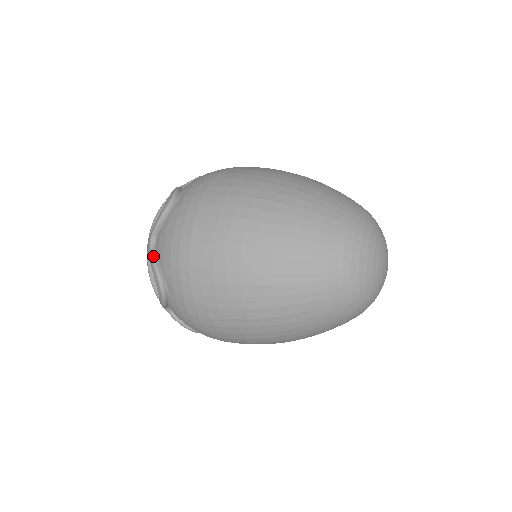
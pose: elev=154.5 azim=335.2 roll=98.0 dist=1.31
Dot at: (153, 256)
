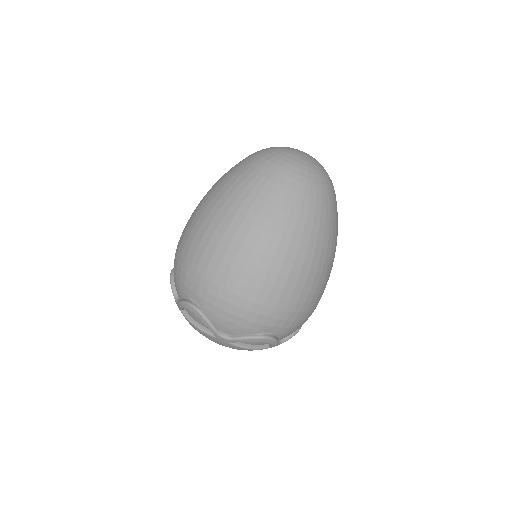
Dot at: (179, 301)
